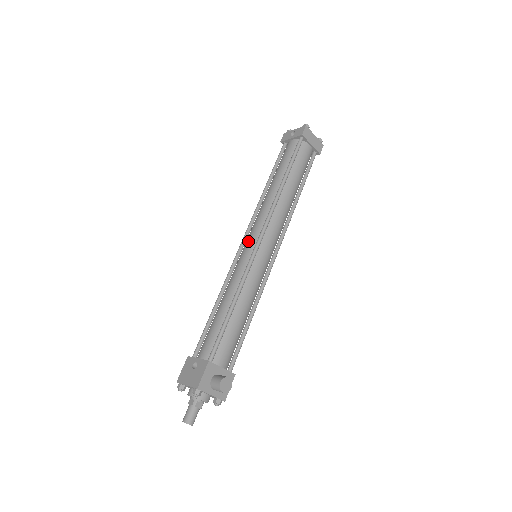
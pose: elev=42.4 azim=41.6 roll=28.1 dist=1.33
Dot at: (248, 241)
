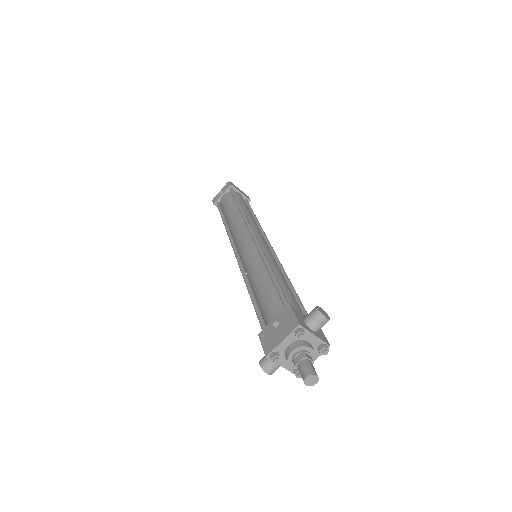
Dot at: (242, 245)
